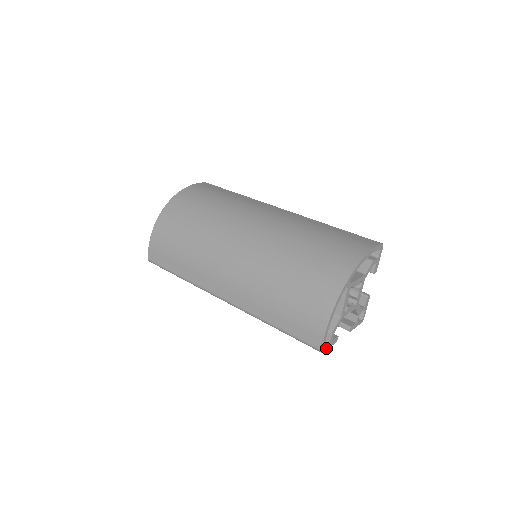
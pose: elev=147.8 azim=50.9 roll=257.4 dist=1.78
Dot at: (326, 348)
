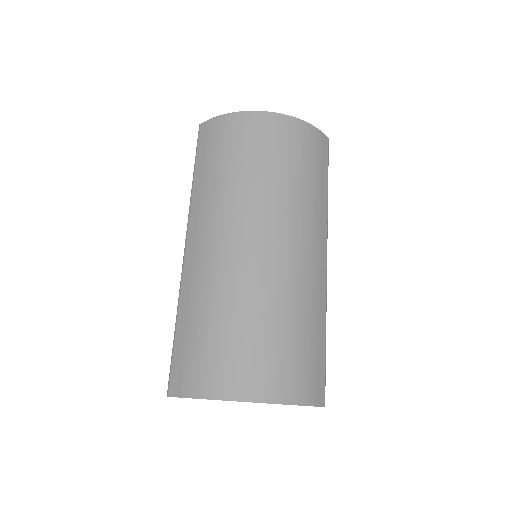
Dot at: occluded
